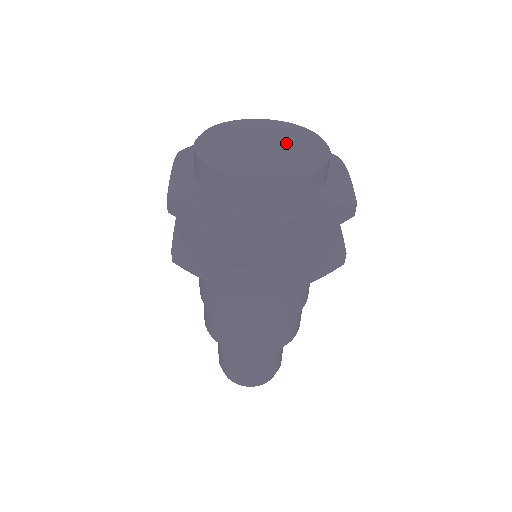
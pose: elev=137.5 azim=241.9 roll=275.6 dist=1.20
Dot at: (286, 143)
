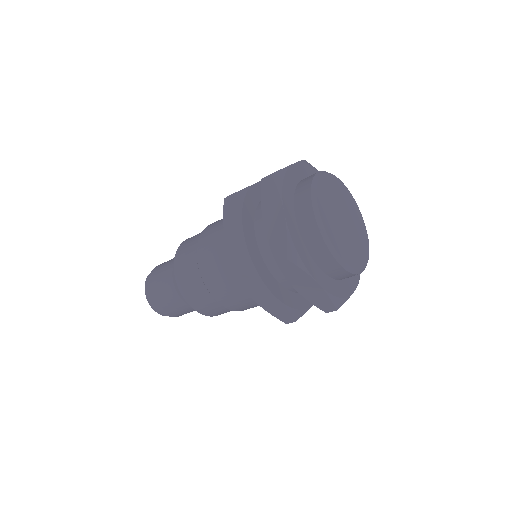
Dot at: (353, 238)
